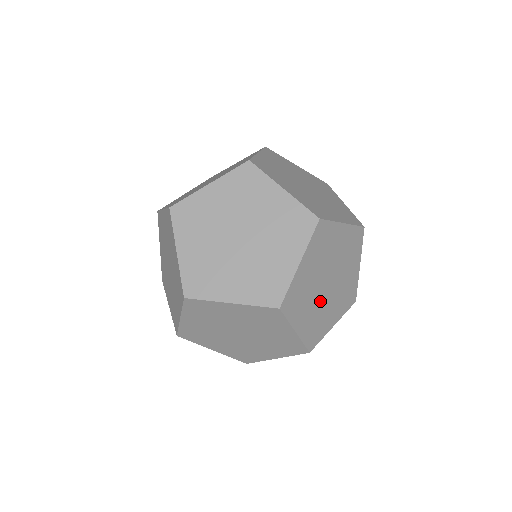
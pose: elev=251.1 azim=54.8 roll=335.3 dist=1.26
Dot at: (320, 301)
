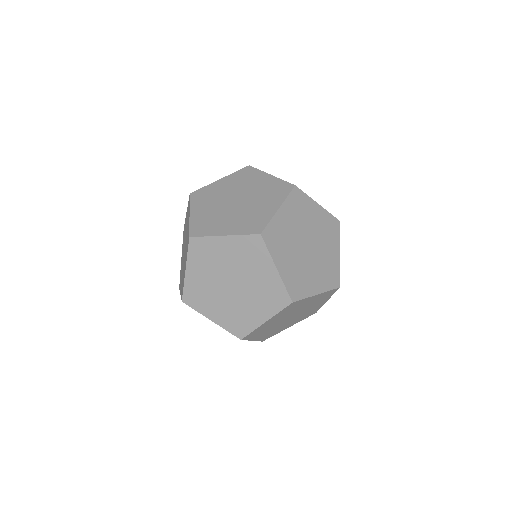
Dot at: (230, 299)
